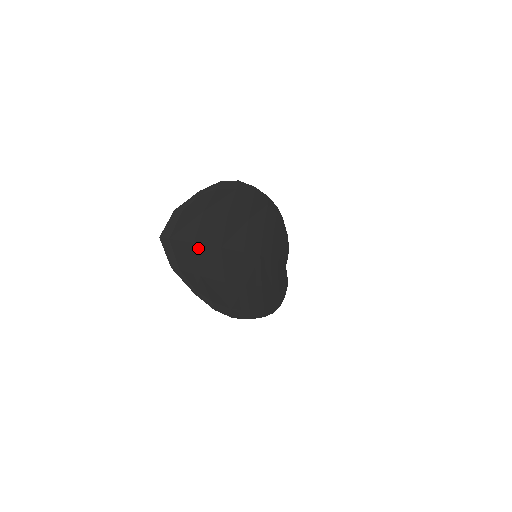
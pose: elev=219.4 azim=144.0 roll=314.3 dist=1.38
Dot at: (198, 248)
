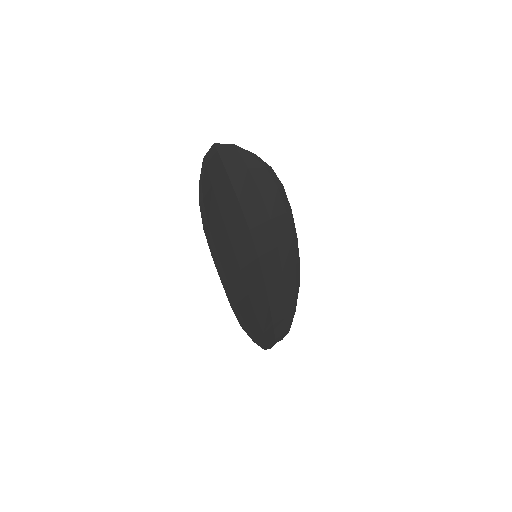
Dot at: (226, 178)
